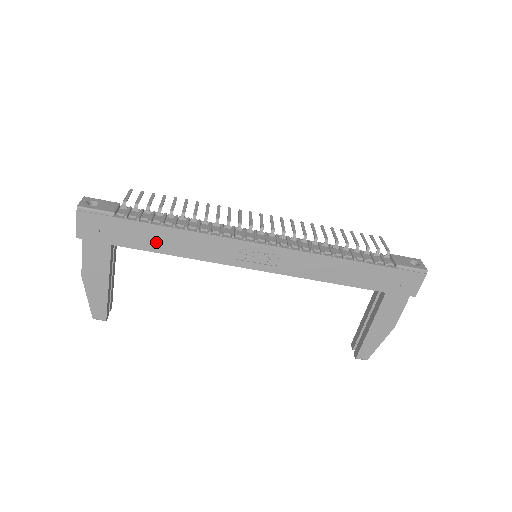
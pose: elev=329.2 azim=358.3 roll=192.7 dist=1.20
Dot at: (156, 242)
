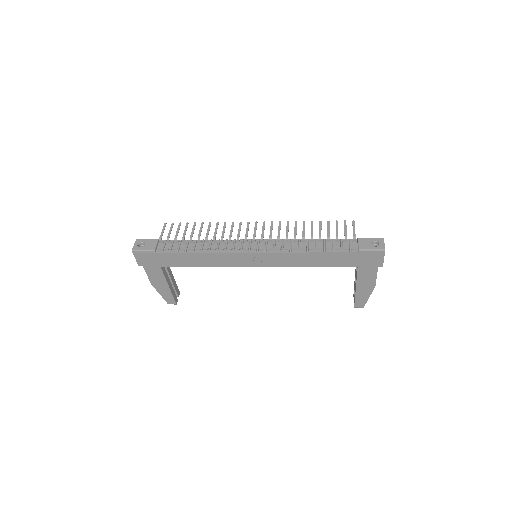
Dot at: (186, 261)
